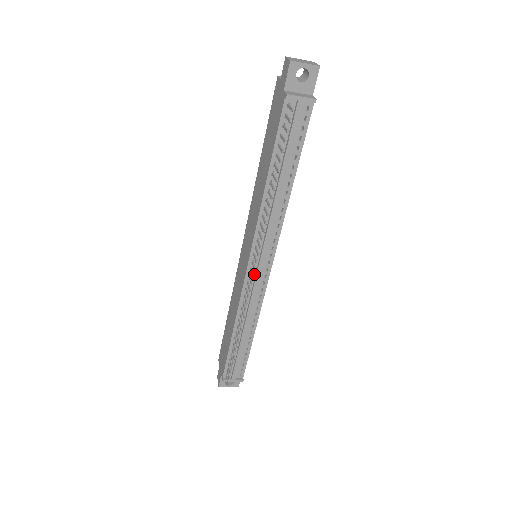
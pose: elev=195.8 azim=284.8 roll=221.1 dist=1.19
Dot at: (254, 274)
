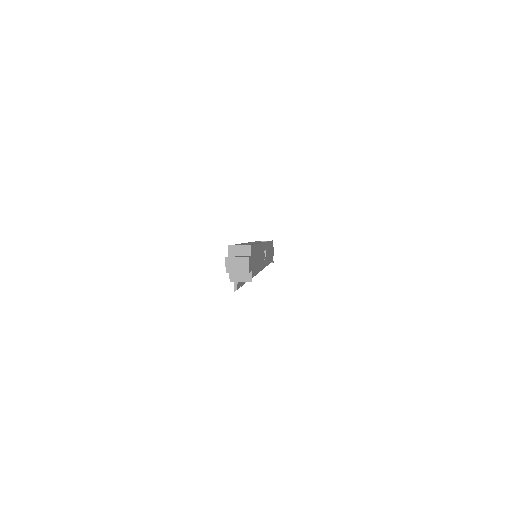
Dot at: occluded
